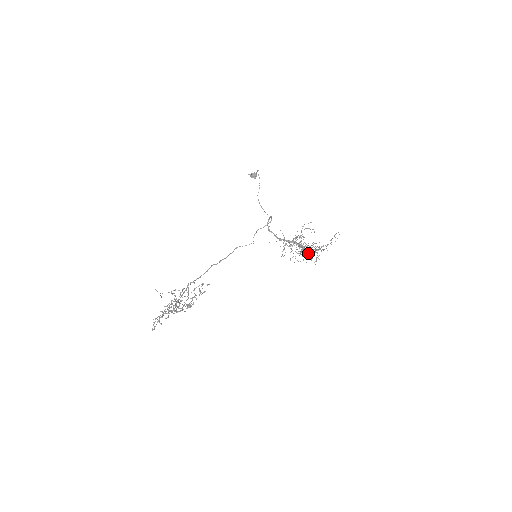
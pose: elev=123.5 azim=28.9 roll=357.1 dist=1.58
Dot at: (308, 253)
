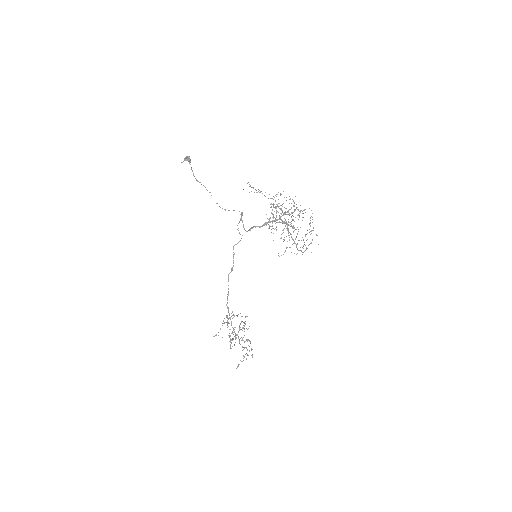
Dot at: occluded
